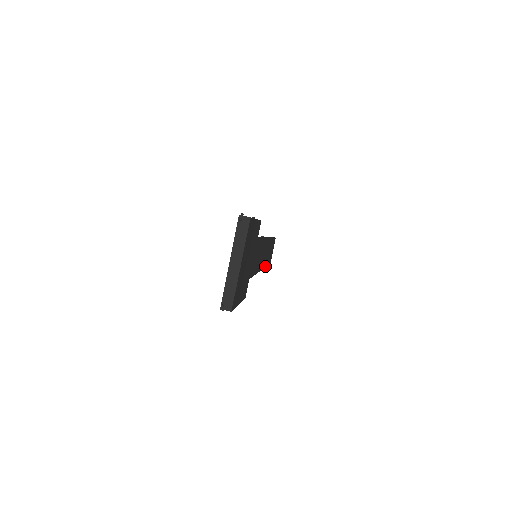
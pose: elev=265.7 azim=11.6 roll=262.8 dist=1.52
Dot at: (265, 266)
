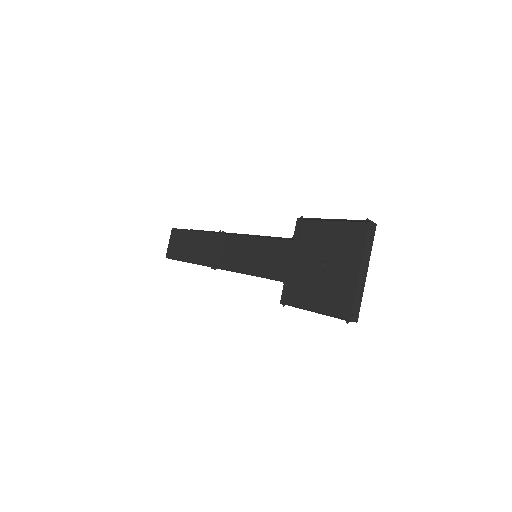
Dot at: occluded
